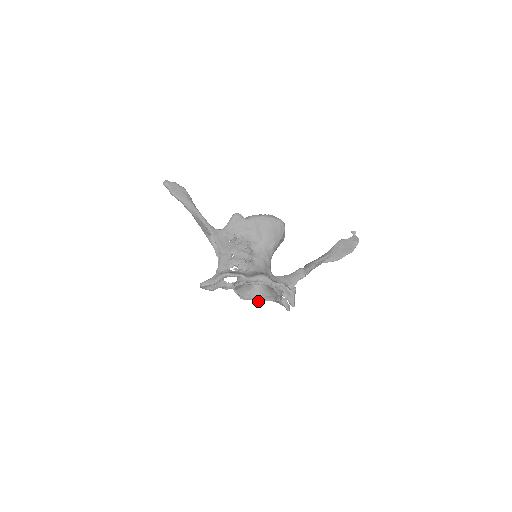
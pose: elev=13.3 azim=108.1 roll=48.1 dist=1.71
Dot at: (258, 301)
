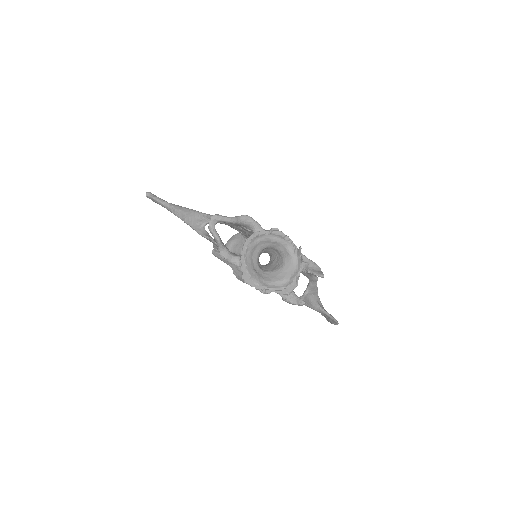
Dot at: (263, 287)
